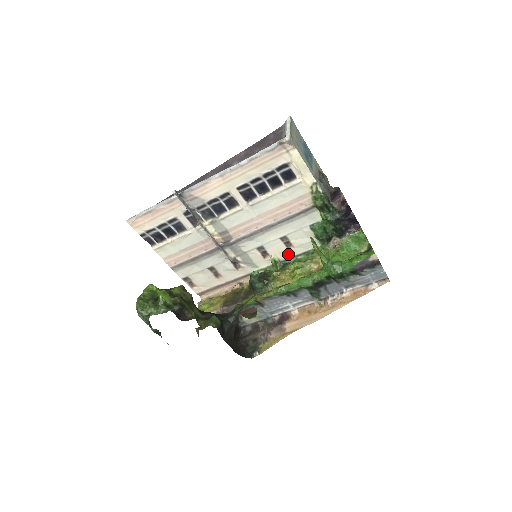
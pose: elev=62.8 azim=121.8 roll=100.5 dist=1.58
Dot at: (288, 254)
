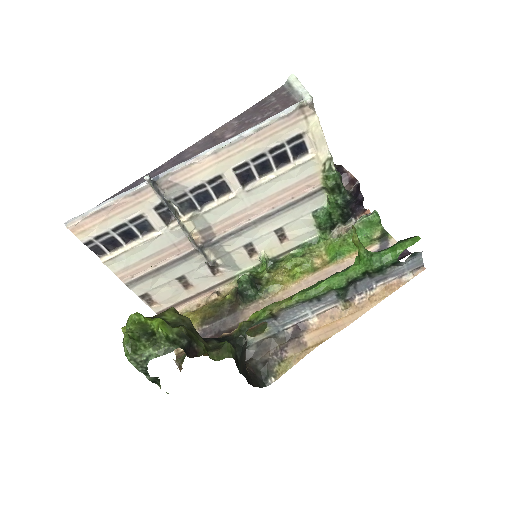
Dot at: (280, 249)
